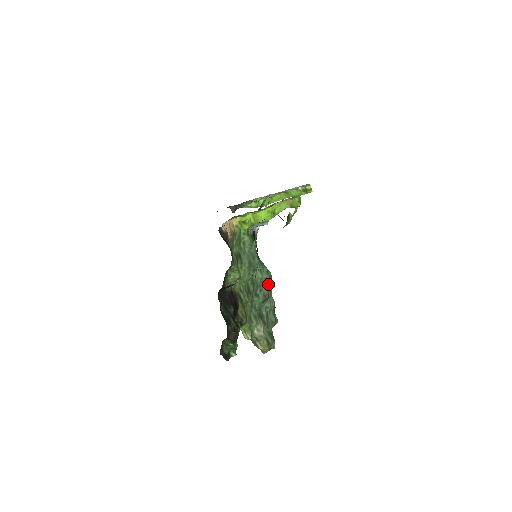
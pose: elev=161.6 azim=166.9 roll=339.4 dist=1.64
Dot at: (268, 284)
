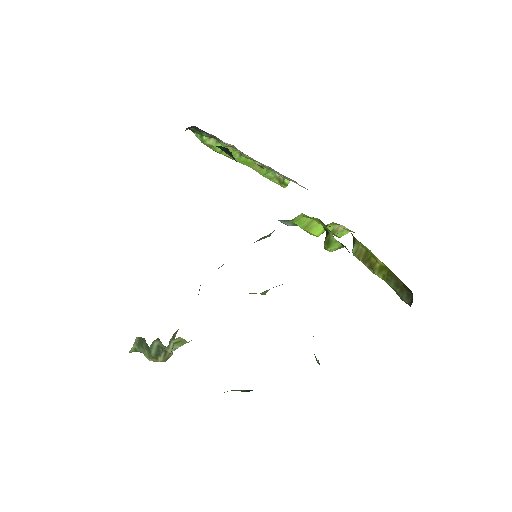
Dot at: occluded
